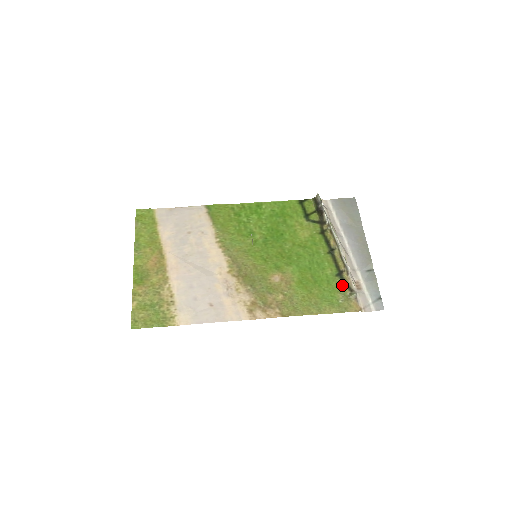
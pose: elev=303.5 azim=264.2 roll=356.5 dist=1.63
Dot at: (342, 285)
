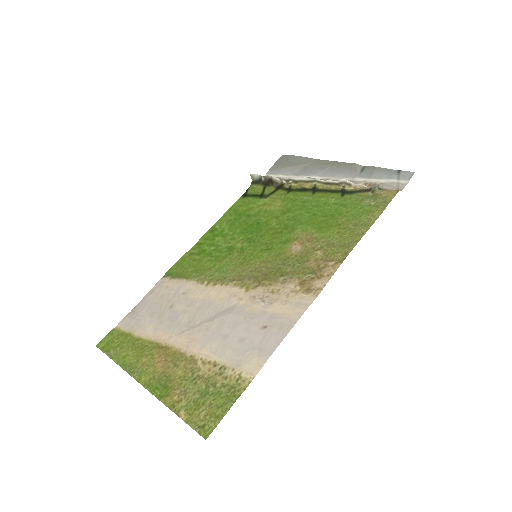
Dot at: (357, 195)
